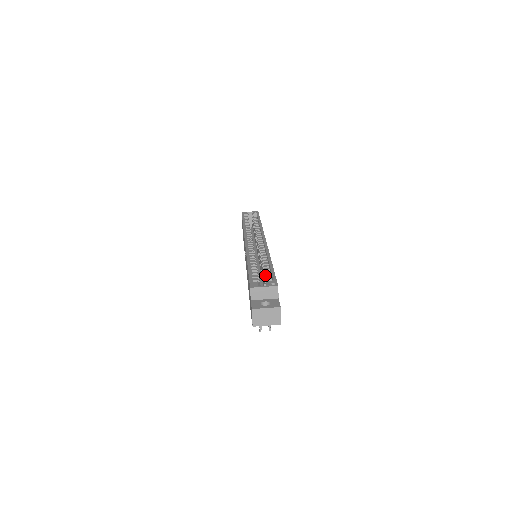
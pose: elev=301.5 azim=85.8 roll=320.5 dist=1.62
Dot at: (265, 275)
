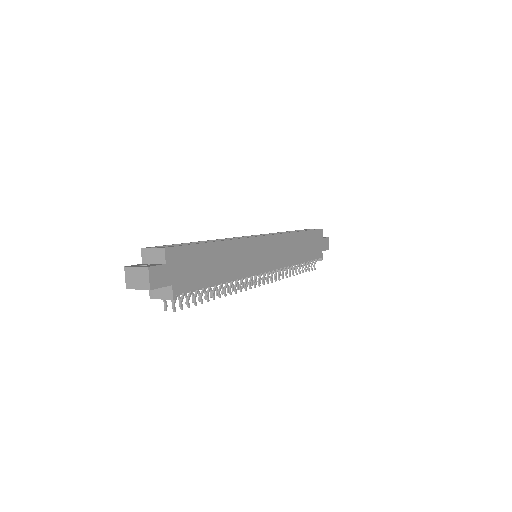
Dot at: occluded
